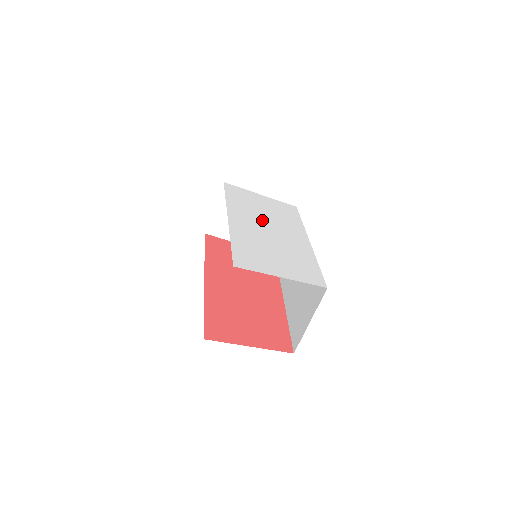
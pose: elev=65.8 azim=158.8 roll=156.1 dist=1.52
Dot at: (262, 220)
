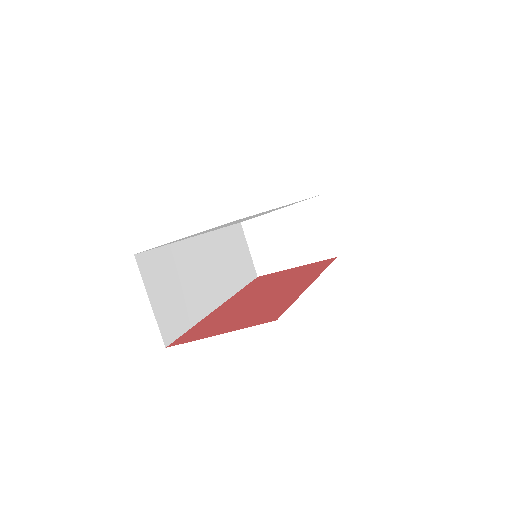
Dot at: occluded
